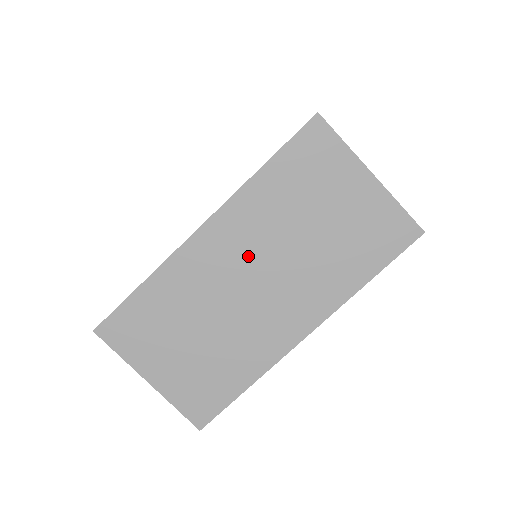
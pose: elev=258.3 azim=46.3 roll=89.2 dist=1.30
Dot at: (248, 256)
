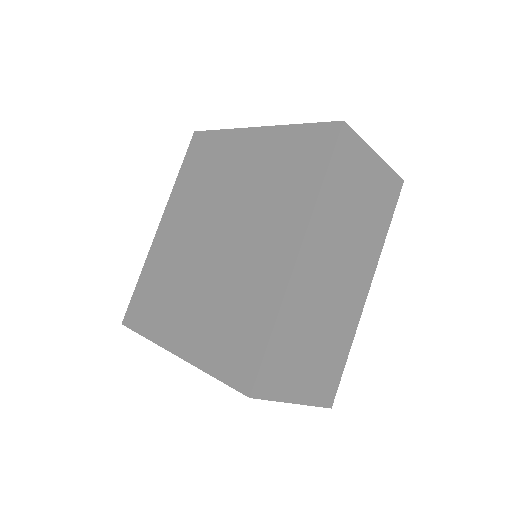
Dot at: (330, 257)
